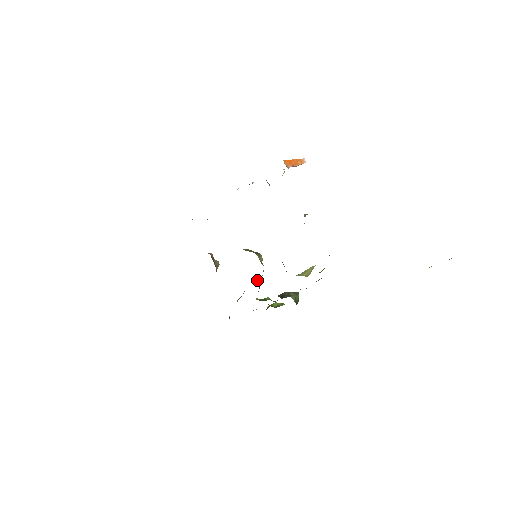
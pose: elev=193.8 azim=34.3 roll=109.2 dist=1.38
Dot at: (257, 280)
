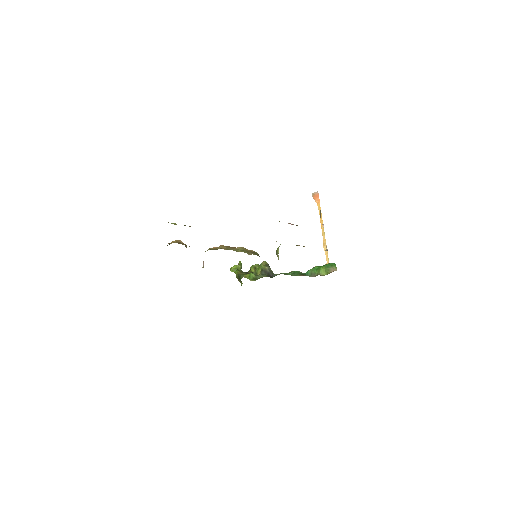
Dot at: occluded
